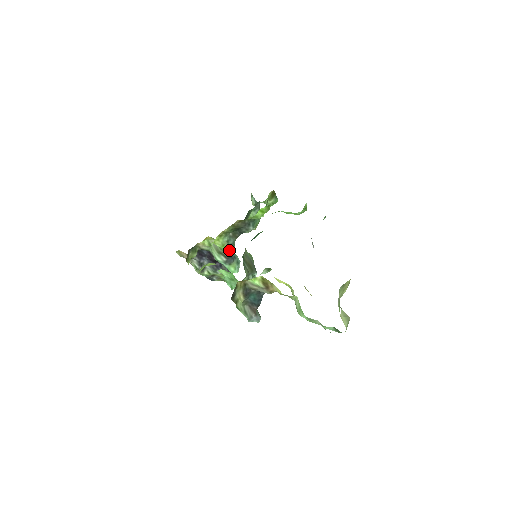
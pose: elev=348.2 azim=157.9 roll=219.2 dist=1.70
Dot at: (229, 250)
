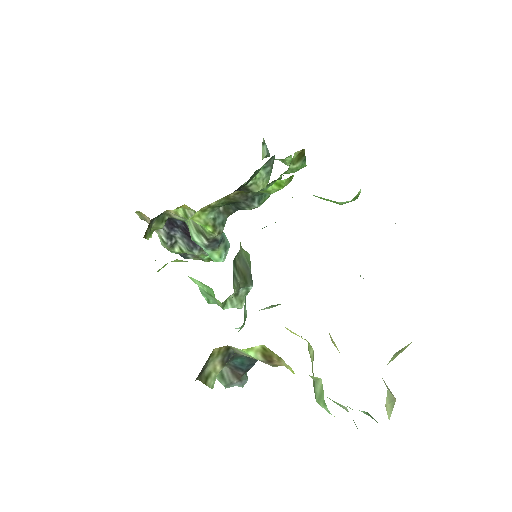
Dot at: (214, 232)
